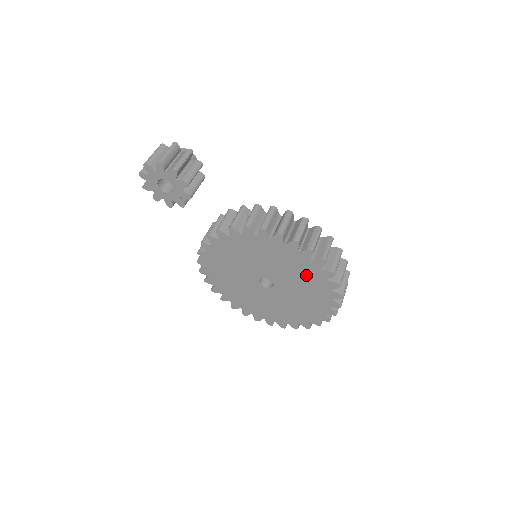
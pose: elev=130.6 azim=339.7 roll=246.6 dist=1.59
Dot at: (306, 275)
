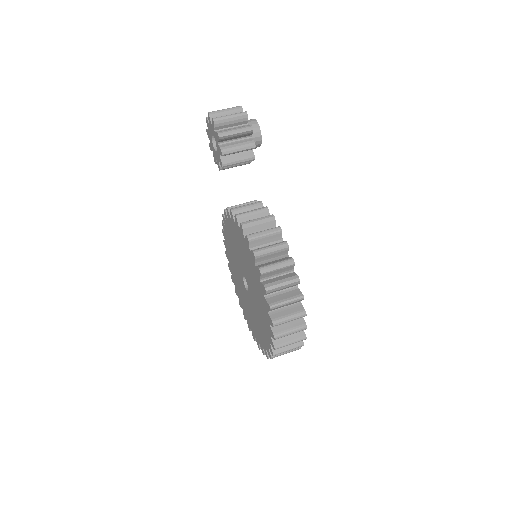
Dot at: (261, 305)
